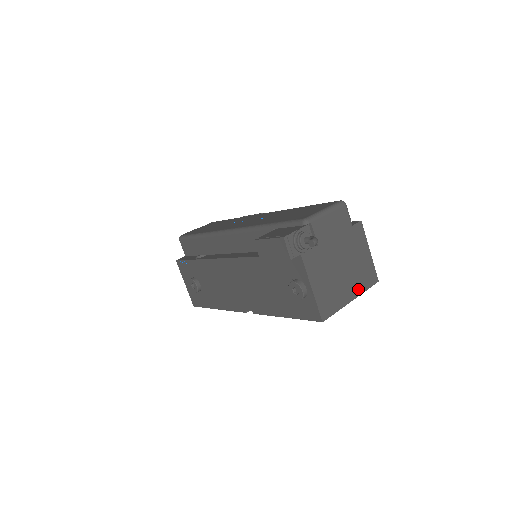
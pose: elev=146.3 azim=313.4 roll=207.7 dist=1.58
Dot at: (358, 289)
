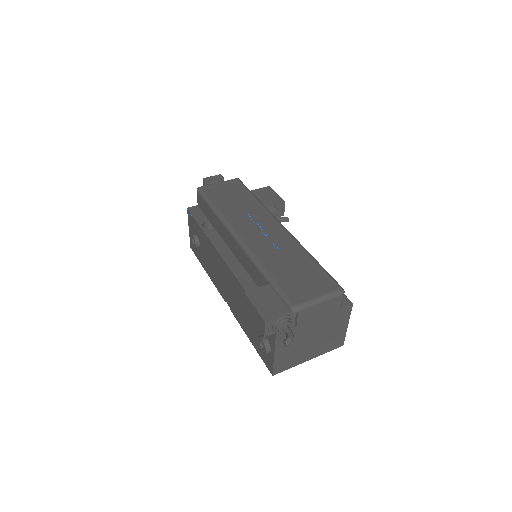
Dot at: (319, 352)
